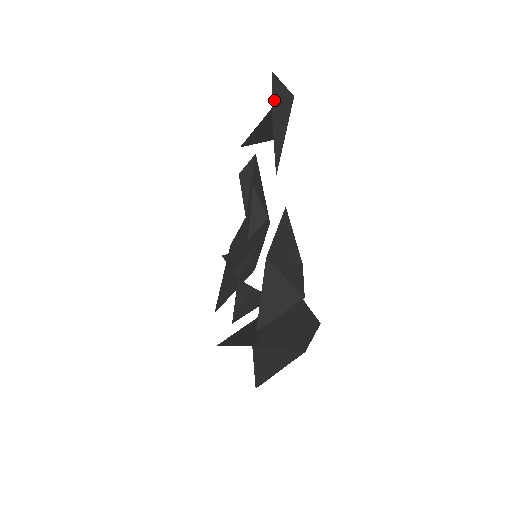
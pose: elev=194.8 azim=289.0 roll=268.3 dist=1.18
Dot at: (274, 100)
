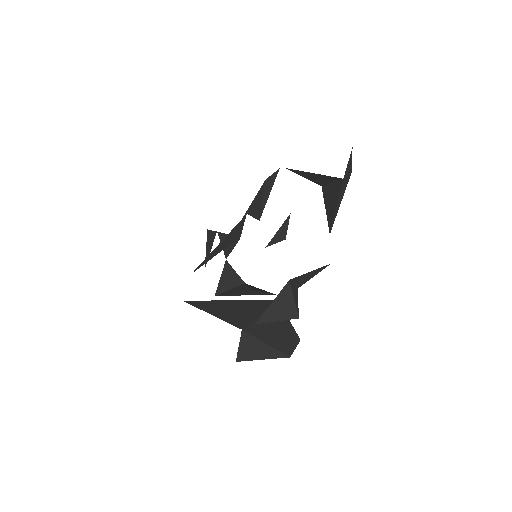
Dot at: (346, 172)
